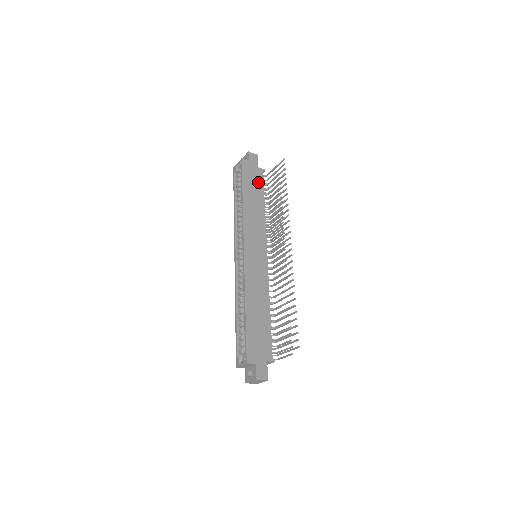
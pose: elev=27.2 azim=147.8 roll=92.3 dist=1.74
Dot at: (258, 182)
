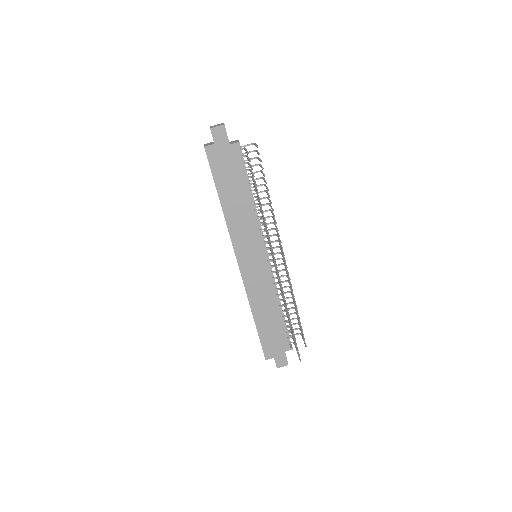
Dot at: (234, 168)
